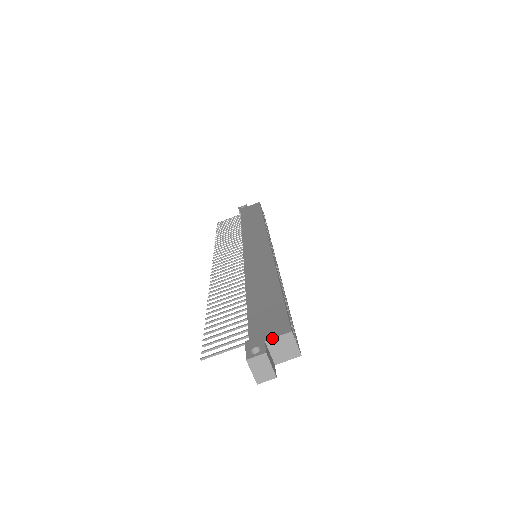
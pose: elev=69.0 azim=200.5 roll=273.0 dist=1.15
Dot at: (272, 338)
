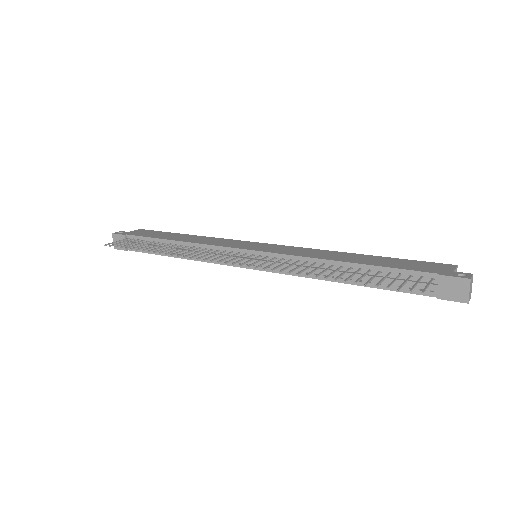
Dot at: (455, 269)
